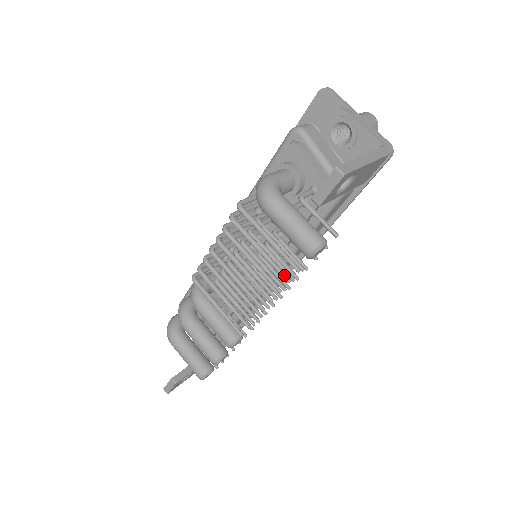
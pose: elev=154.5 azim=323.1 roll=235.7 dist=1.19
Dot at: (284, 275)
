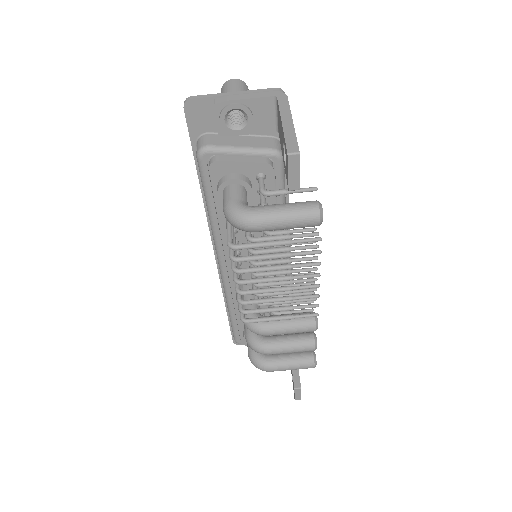
Dot at: (313, 252)
